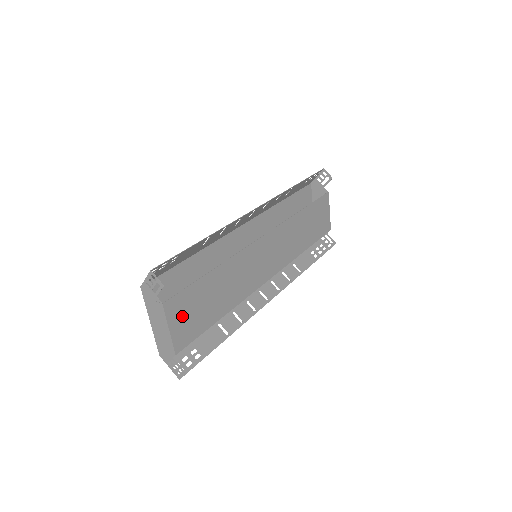
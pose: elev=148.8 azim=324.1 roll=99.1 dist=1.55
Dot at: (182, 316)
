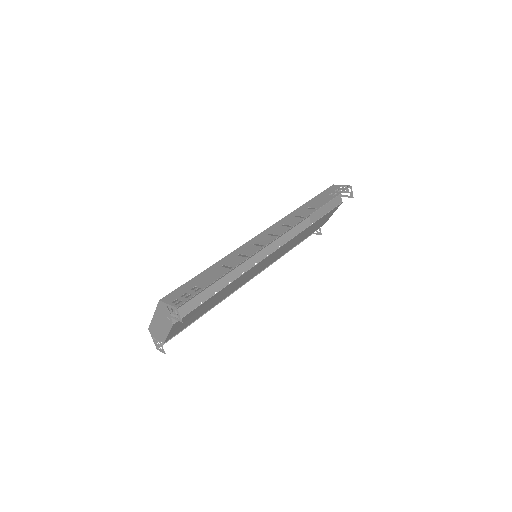
Dot at: (182, 323)
